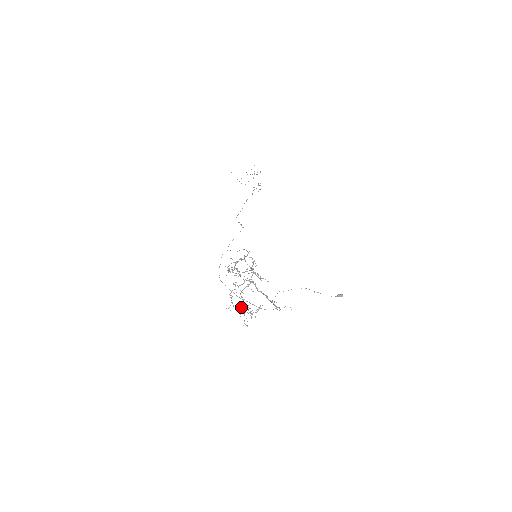
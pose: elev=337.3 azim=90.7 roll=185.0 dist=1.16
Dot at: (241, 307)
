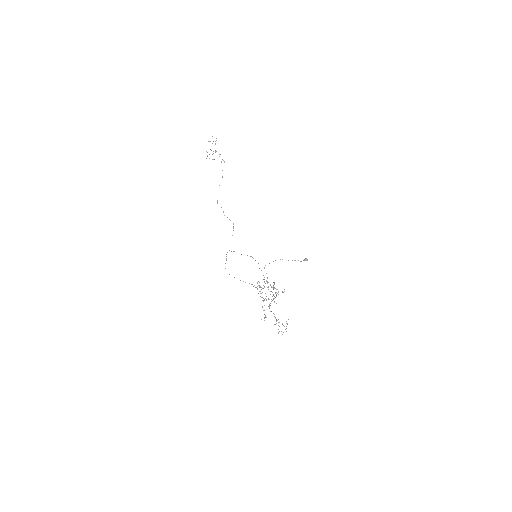
Dot at: occluded
